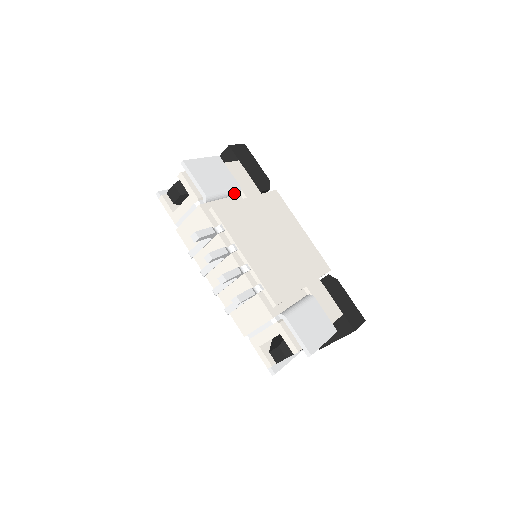
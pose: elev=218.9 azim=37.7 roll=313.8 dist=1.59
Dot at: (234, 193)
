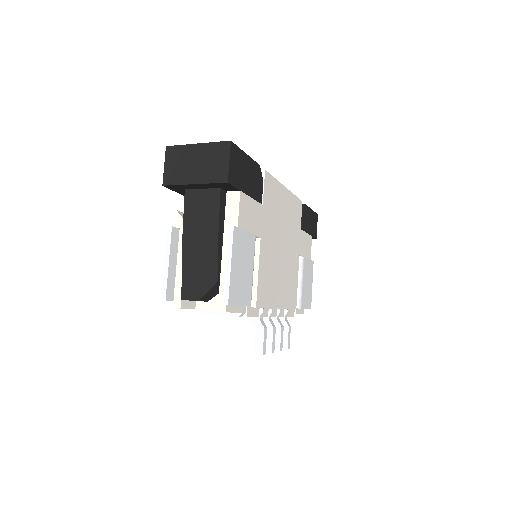
Dot at: occluded
